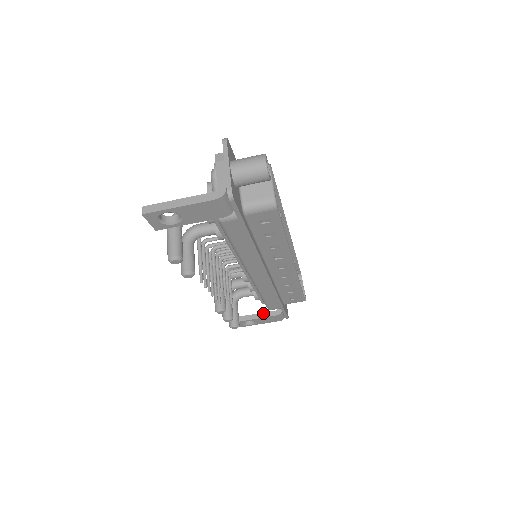
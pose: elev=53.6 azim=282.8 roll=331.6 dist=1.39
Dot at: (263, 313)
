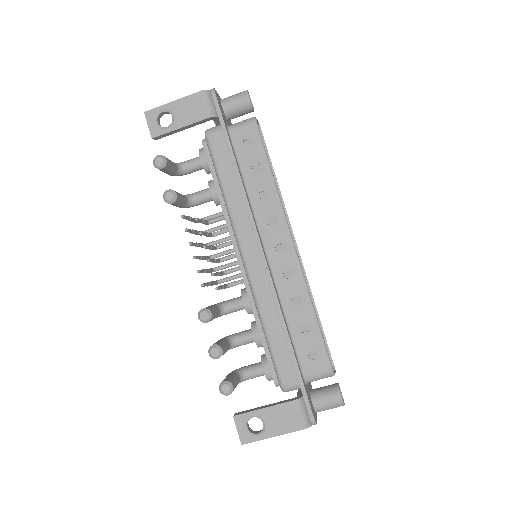
Dot at: (275, 403)
